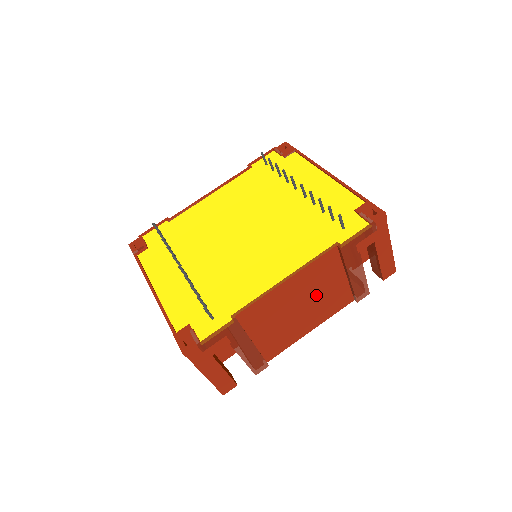
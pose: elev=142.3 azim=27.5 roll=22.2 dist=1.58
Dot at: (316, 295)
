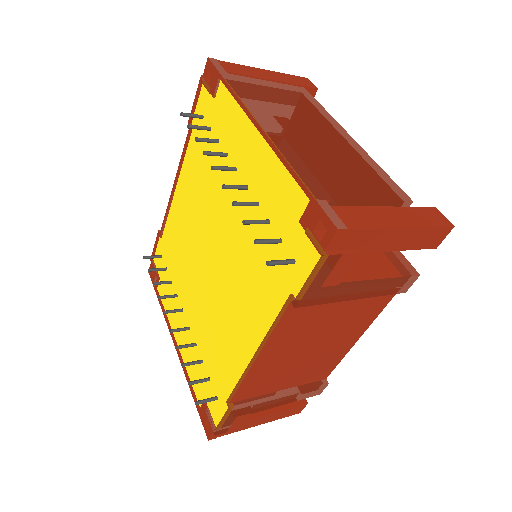
Dot at: (323, 330)
